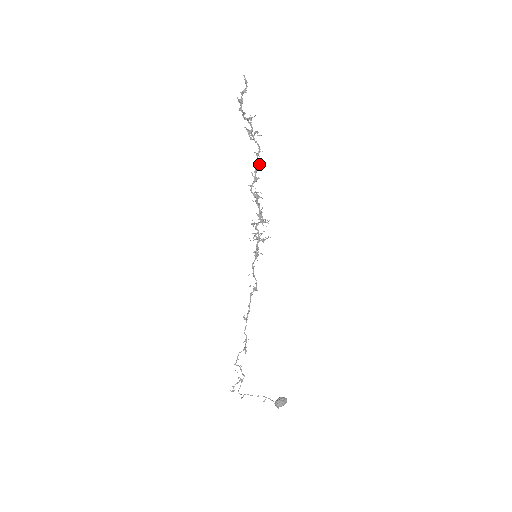
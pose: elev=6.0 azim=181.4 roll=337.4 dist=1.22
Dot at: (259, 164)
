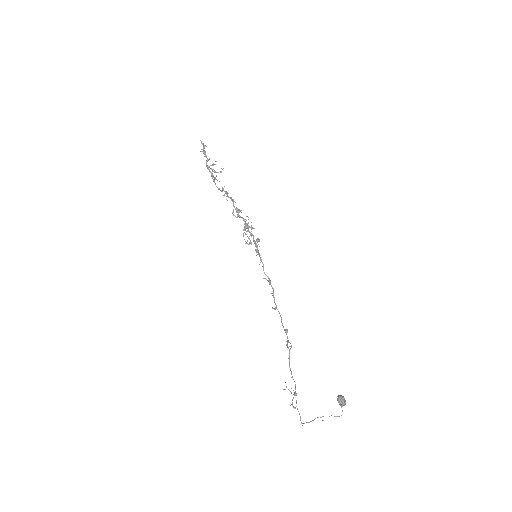
Dot at: occluded
